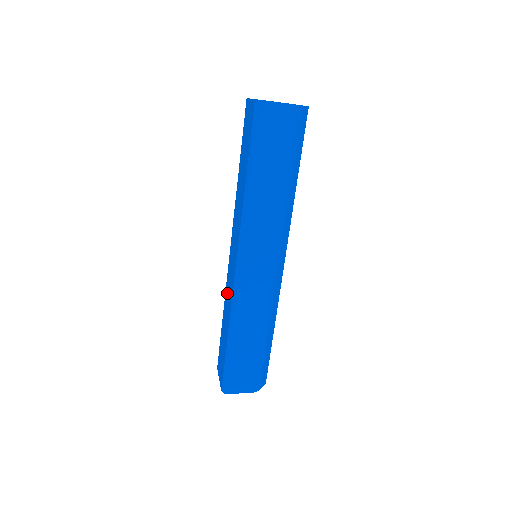
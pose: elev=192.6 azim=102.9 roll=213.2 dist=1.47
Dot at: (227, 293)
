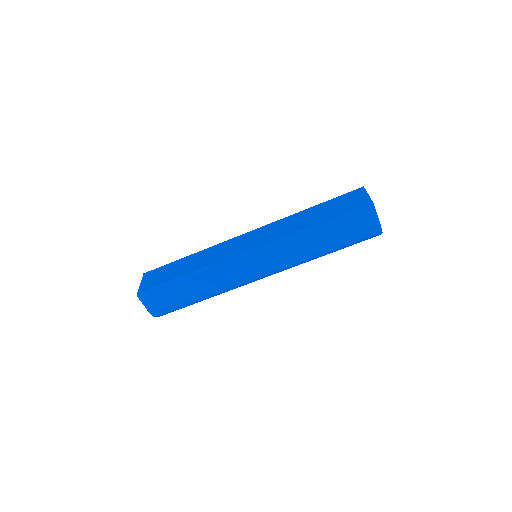
Dot at: (214, 251)
